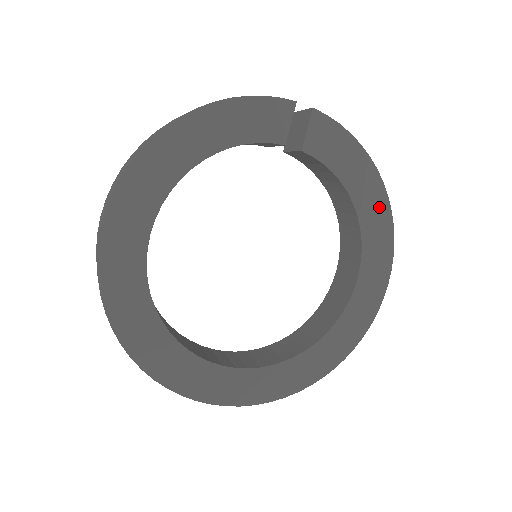
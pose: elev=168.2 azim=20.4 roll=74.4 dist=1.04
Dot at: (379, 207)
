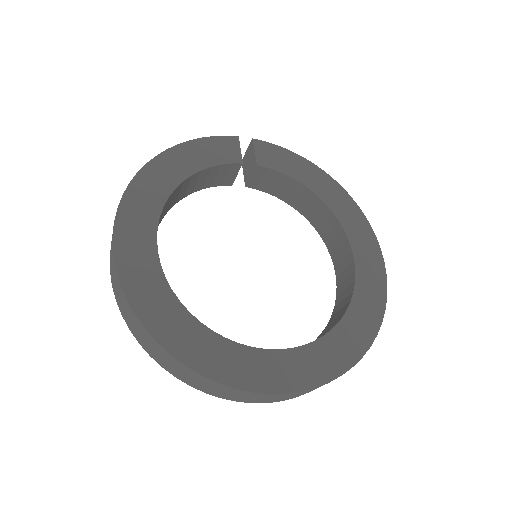
Dot at: (338, 194)
